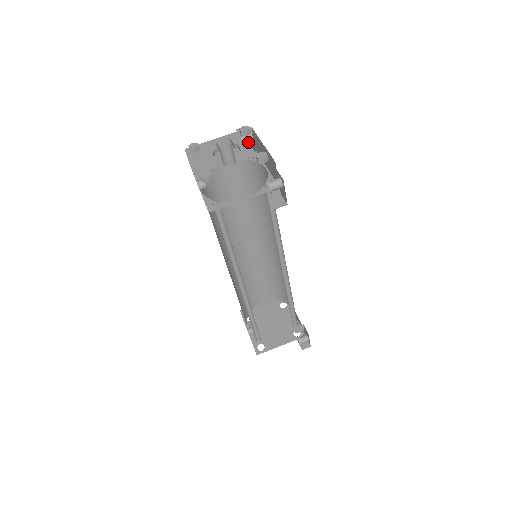
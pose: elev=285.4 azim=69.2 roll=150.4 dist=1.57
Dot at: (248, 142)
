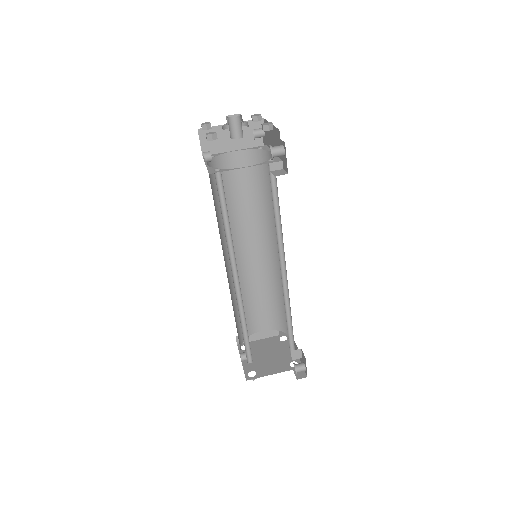
Dot at: (259, 136)
